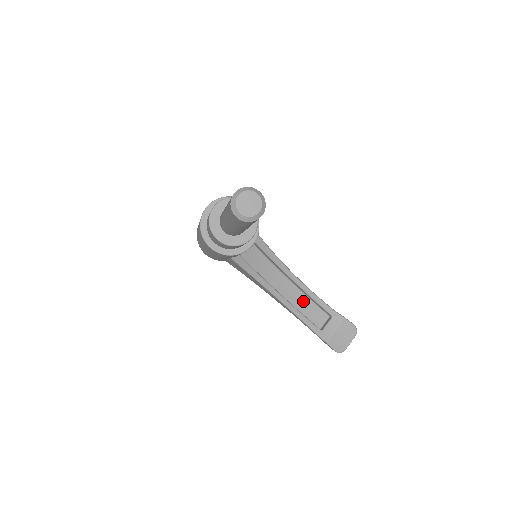
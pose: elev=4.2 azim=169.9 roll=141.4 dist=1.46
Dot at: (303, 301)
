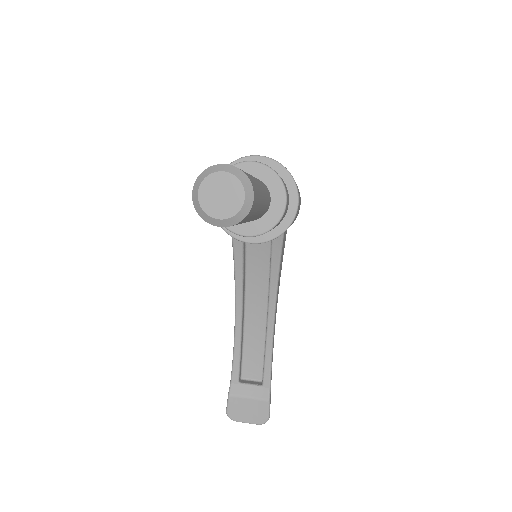
Dot at: (257, 341)
